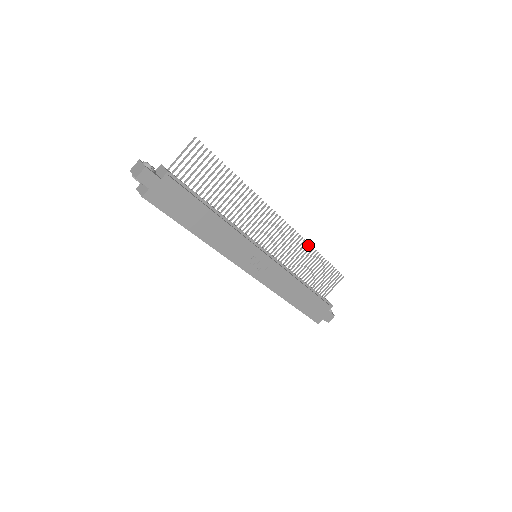
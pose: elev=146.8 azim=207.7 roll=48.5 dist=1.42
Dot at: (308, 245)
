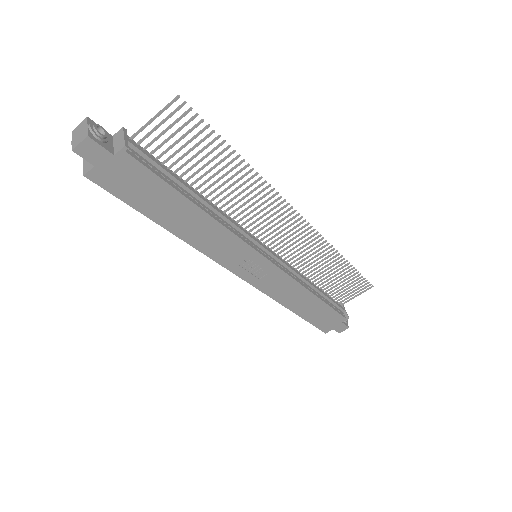
Dot at: (332, 249)
